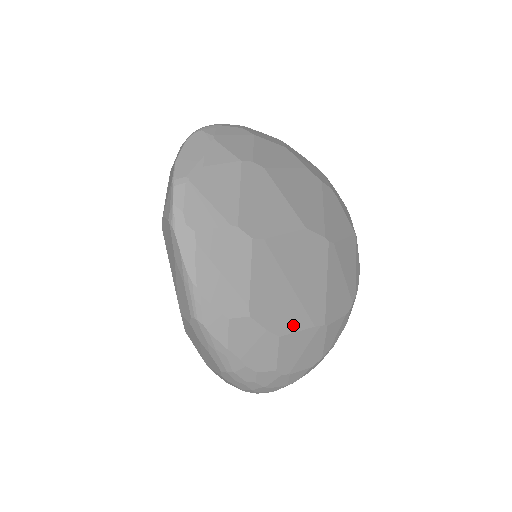
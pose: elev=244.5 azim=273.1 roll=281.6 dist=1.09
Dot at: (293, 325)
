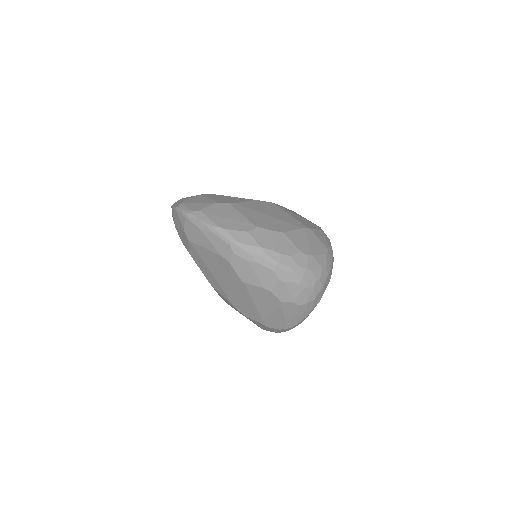
Dot at: (287, 228)
